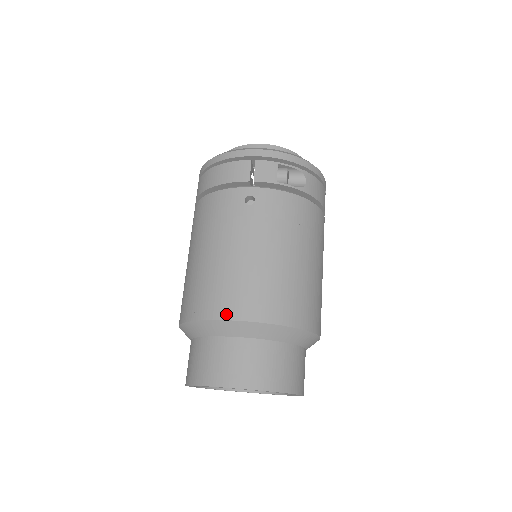
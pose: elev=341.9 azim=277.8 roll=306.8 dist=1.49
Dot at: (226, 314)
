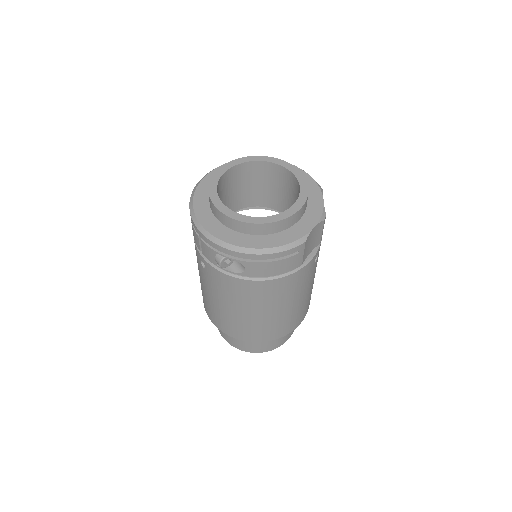
Dot at: (206, 311)
